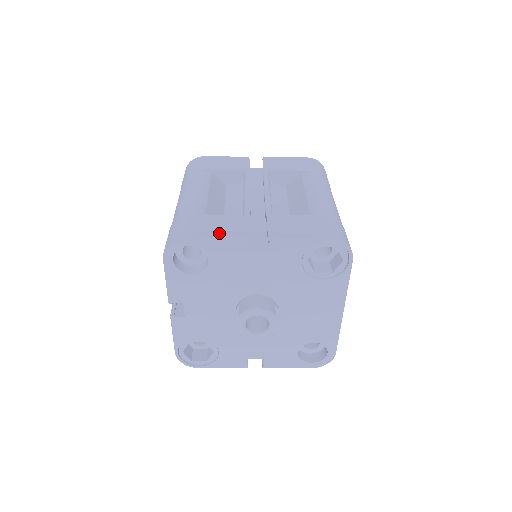
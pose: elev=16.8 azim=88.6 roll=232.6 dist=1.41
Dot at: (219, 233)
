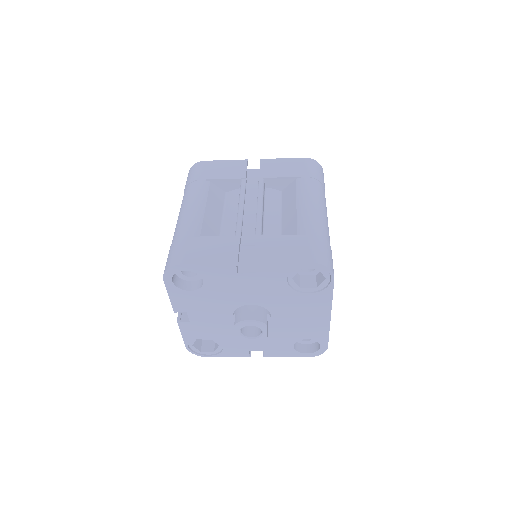
Dot at: (210, 259)
